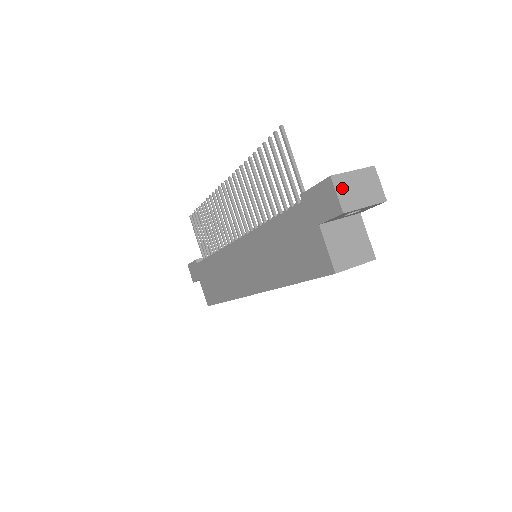
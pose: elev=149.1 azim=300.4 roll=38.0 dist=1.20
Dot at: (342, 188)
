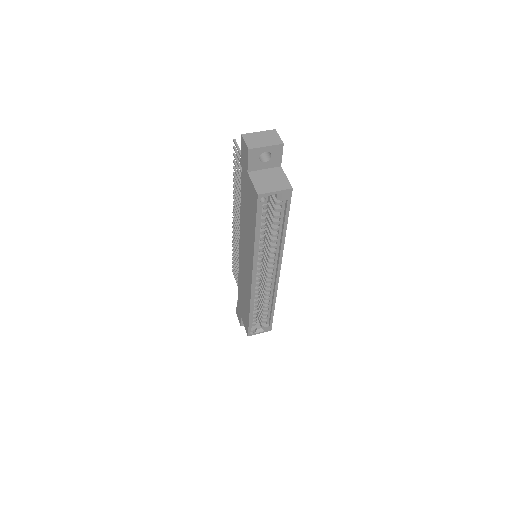
Dot at: (249, 139)
